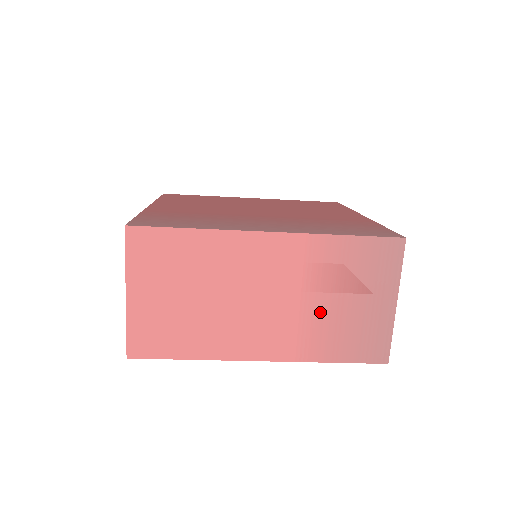
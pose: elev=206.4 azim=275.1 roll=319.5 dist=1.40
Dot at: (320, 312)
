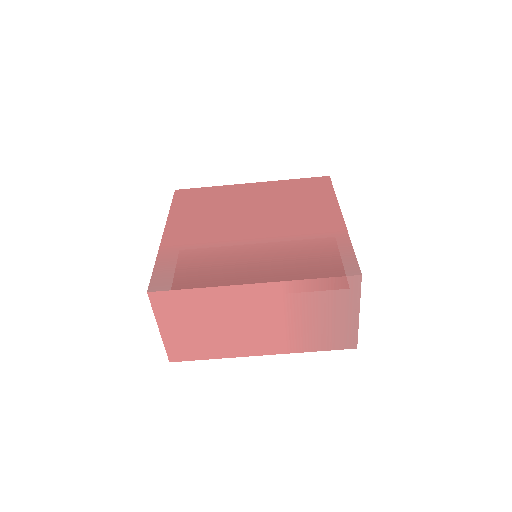
Dot at: (301, 325)
